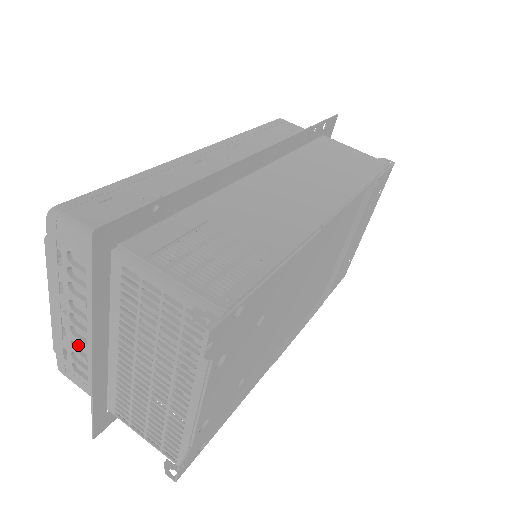
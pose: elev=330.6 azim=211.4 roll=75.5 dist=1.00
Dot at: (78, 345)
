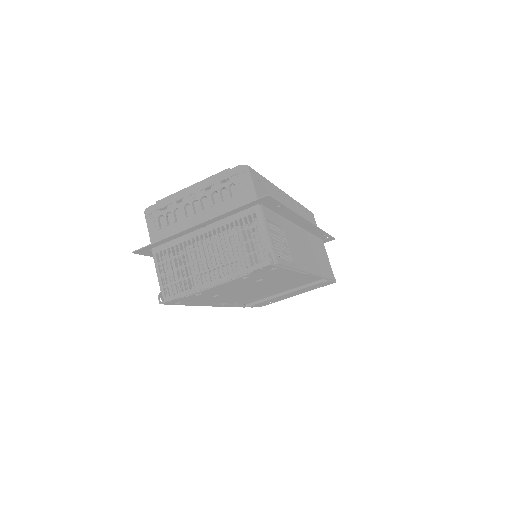
Dot at: (178, 212)
